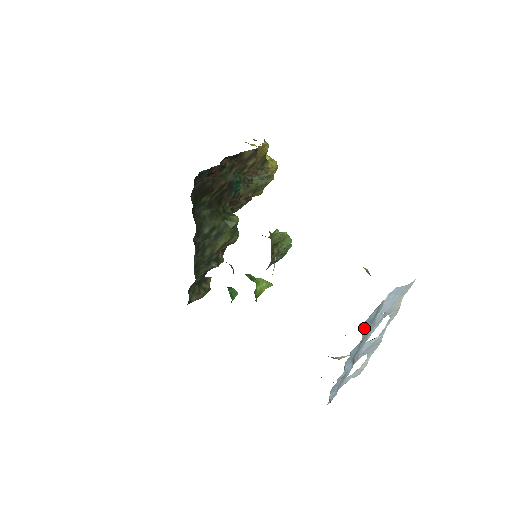
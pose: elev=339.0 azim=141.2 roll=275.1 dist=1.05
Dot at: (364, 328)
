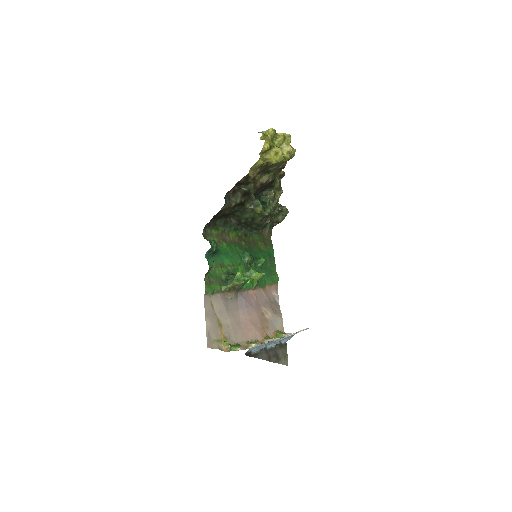
Dot at: (252, 350)
